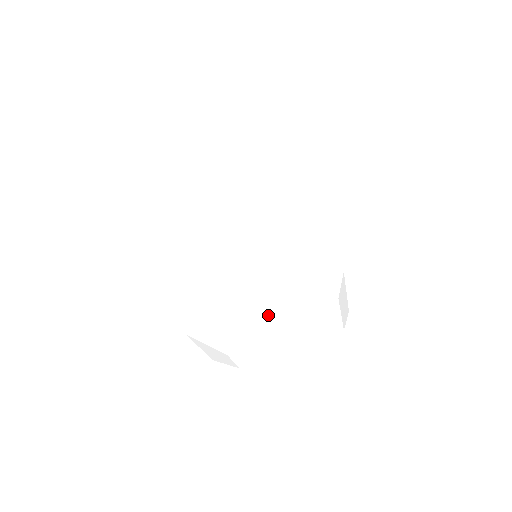
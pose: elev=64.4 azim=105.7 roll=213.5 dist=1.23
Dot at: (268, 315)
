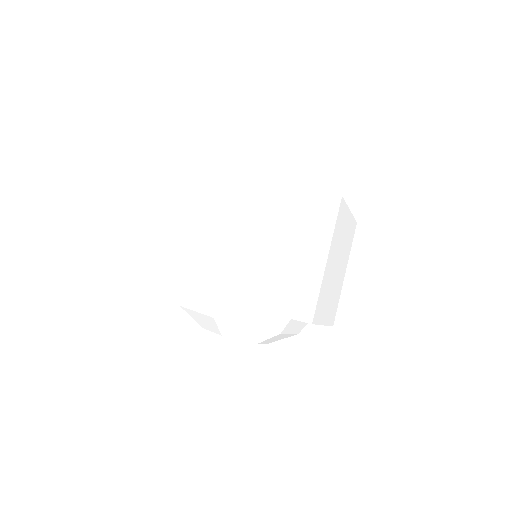
Dot at: (273, 338)
